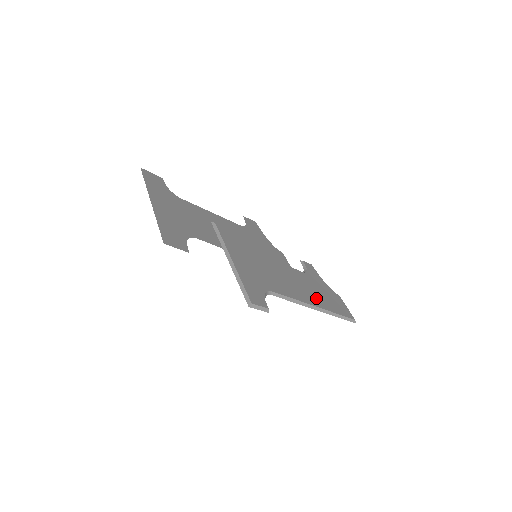
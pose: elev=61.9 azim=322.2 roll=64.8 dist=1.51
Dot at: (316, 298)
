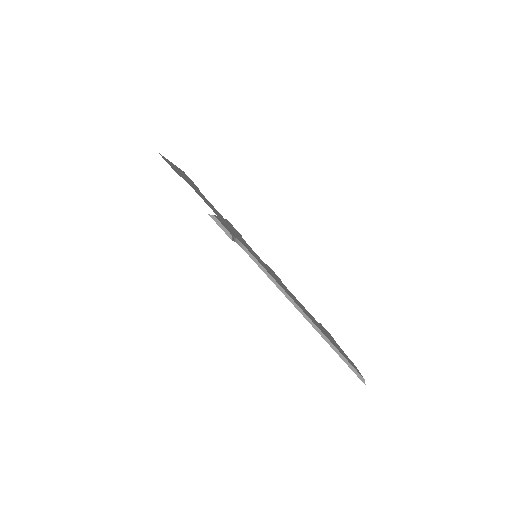
Dot at: occluded
